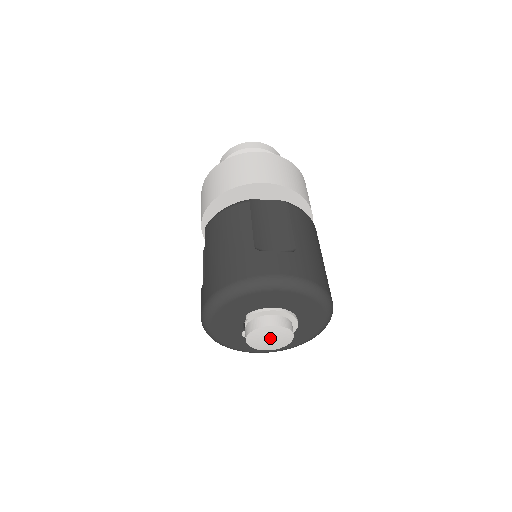
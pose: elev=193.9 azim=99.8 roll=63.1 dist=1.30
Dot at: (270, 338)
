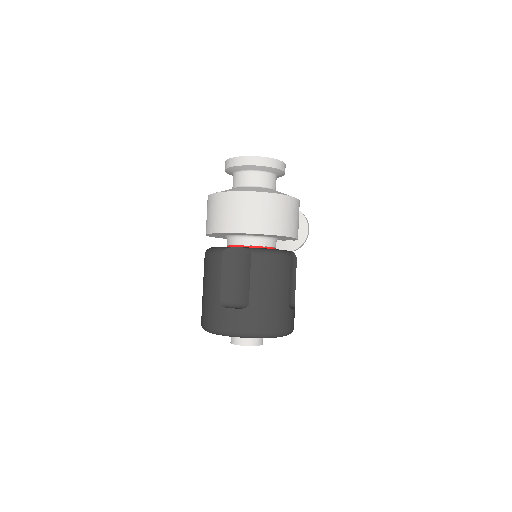
Dot at: occluded
